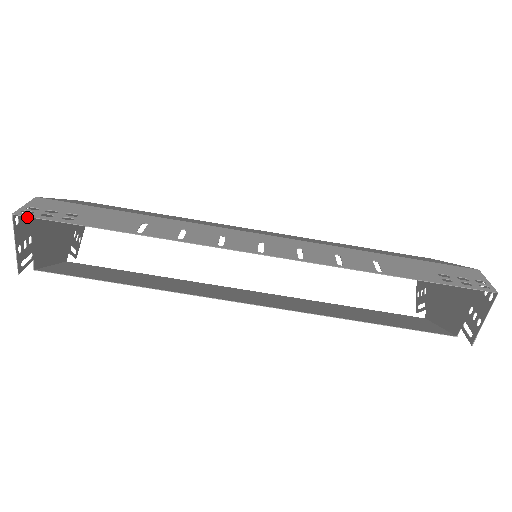
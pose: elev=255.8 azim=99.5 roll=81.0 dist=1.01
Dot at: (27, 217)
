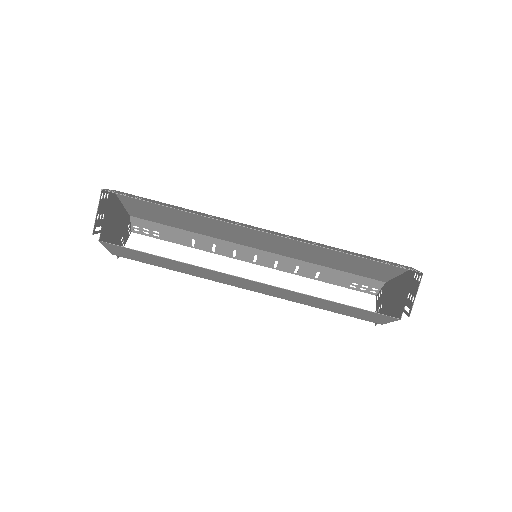
Dot at: (106, 199)
